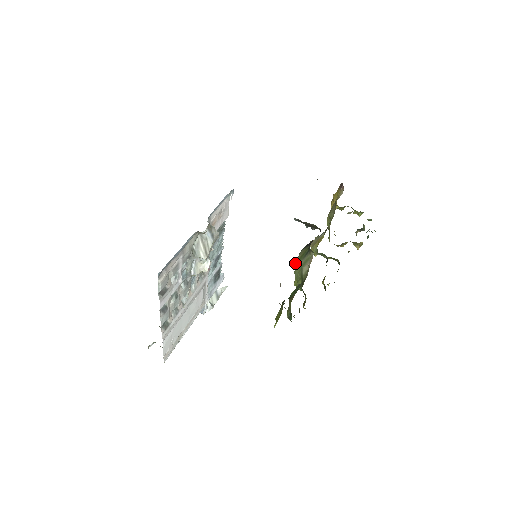
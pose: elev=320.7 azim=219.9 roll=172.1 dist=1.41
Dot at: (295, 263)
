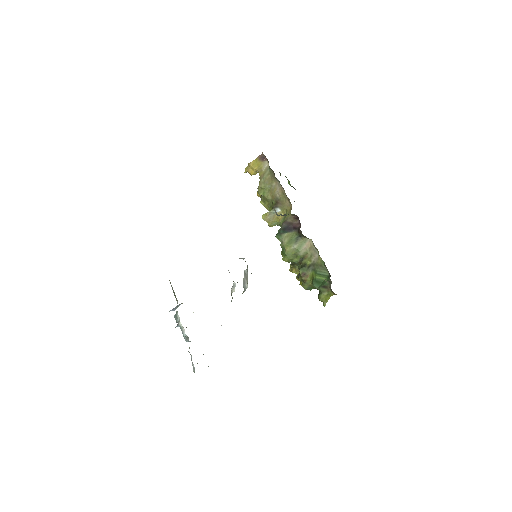
Dot at: (281, 246)
